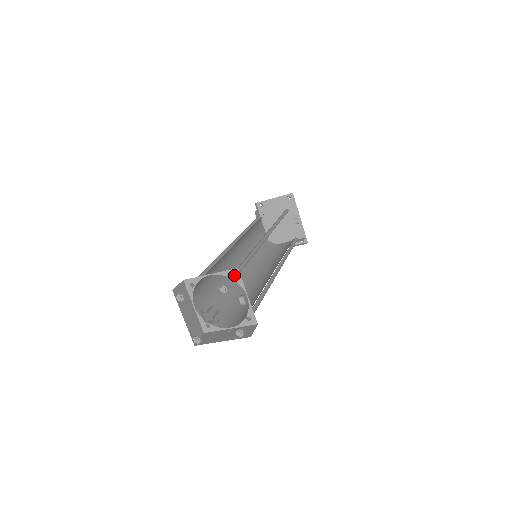
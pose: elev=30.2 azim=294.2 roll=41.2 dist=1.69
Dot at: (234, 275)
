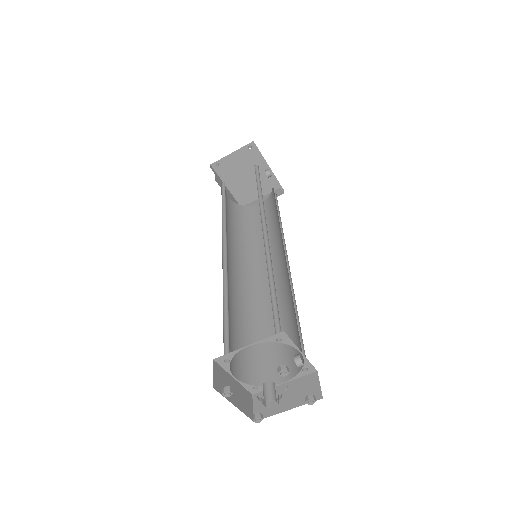
Dot at: occluded
